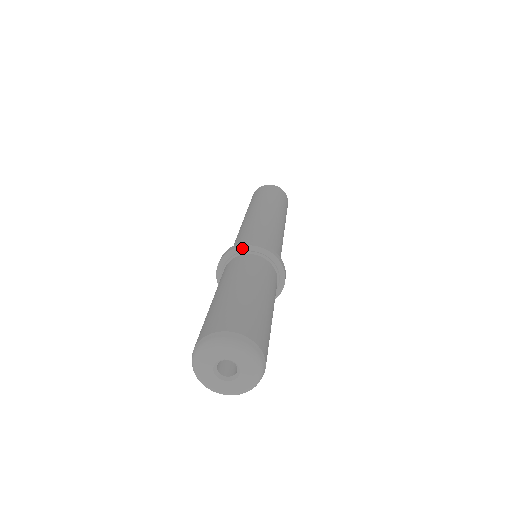
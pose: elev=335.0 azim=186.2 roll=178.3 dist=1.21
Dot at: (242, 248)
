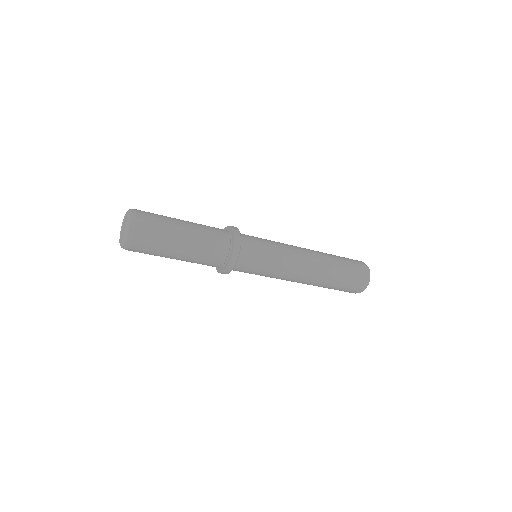
Dot at: occluded
